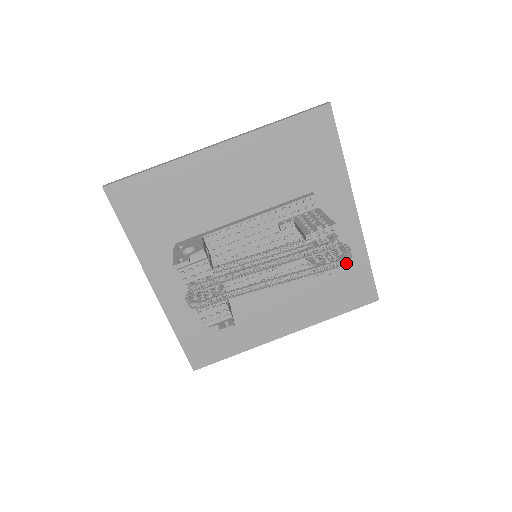
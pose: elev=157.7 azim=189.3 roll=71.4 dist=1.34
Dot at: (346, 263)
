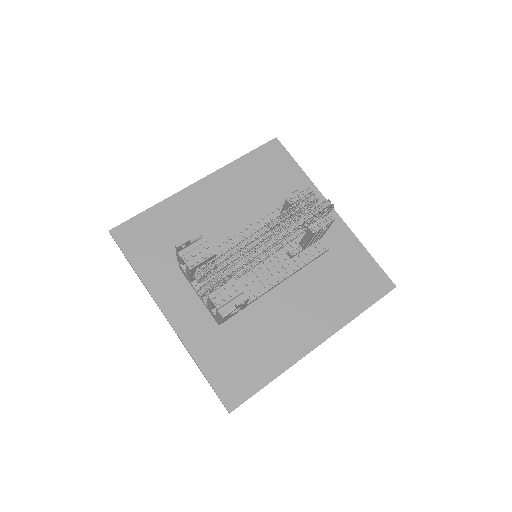
Dot at: (329, 205)
